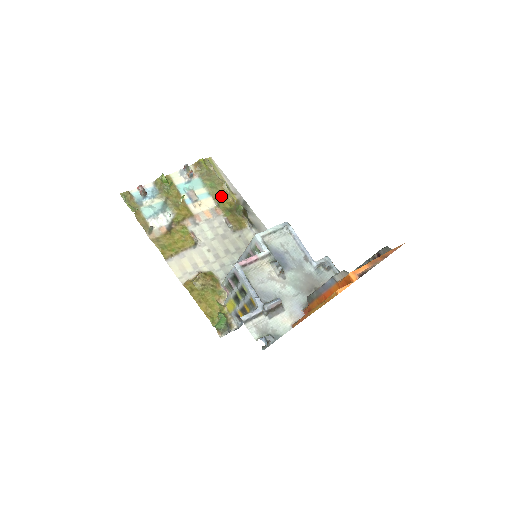
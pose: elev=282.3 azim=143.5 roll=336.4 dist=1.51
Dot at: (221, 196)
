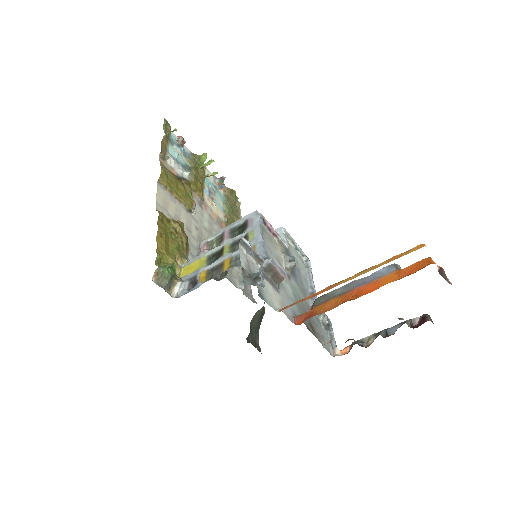
Dot at: (233, 222)
